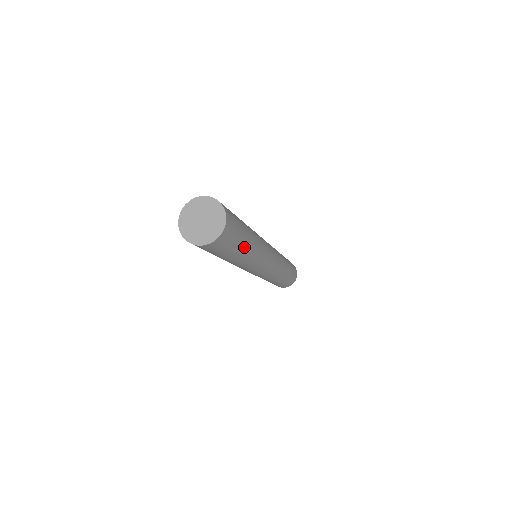
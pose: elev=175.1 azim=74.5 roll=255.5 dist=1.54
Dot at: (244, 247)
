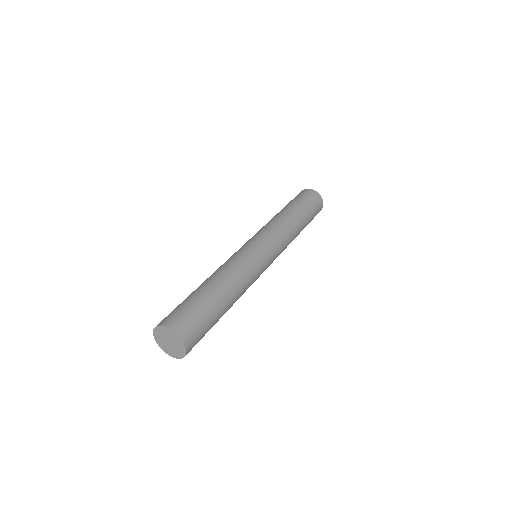
Dot at: occluded
